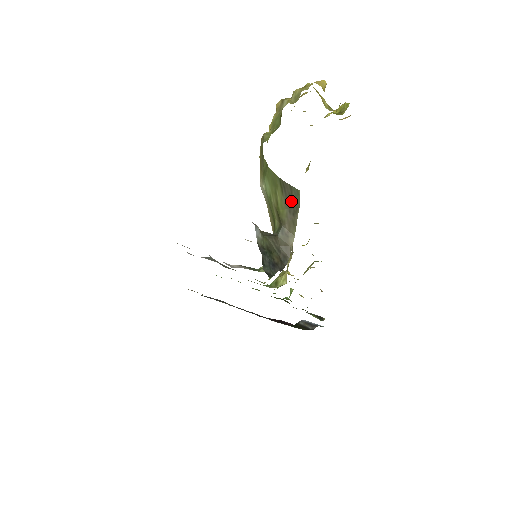
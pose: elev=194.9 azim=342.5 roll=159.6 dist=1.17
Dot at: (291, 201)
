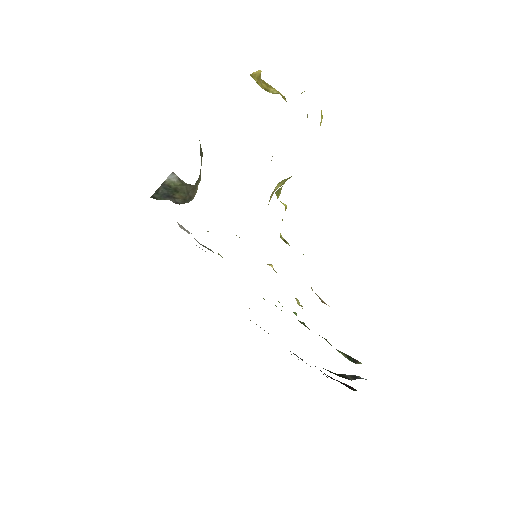
Dot at: (200, 151)
